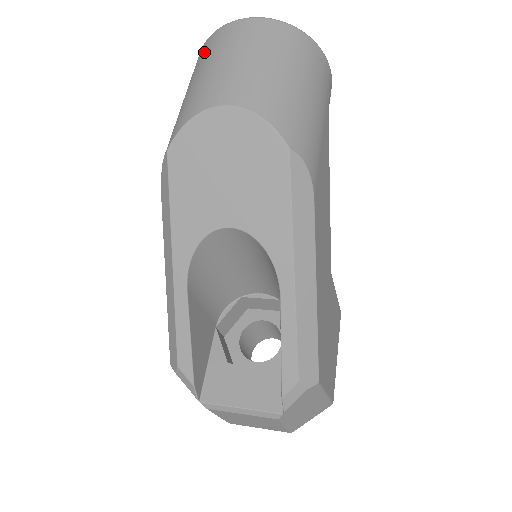
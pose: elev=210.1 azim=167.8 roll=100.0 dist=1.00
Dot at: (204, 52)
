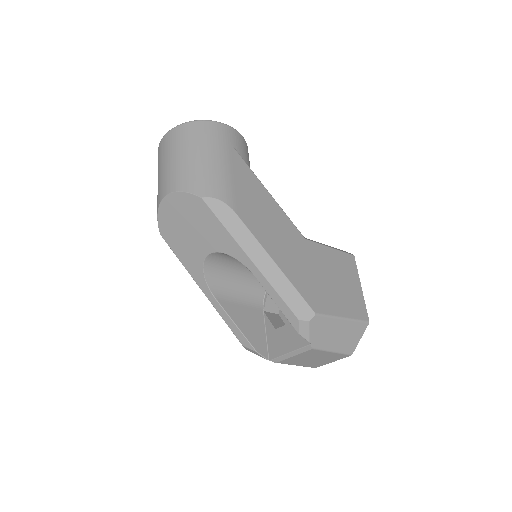
Dot at: occluded
